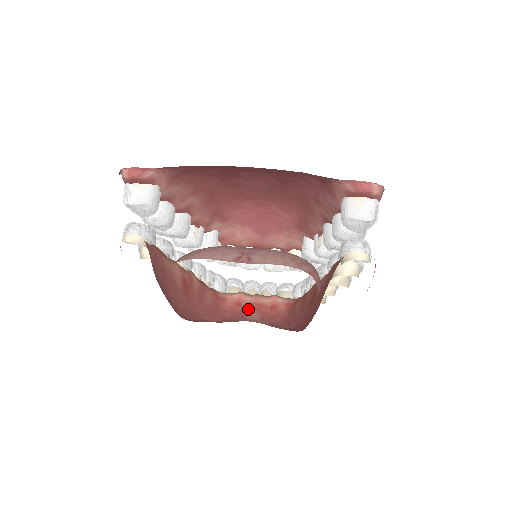
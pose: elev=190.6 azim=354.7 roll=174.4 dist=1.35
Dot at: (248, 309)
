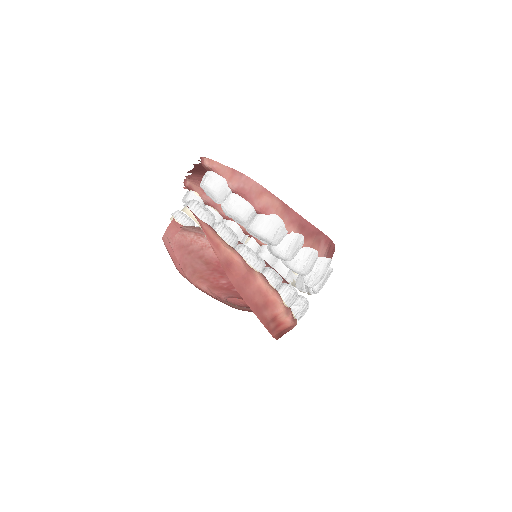
Dot at: occluded
